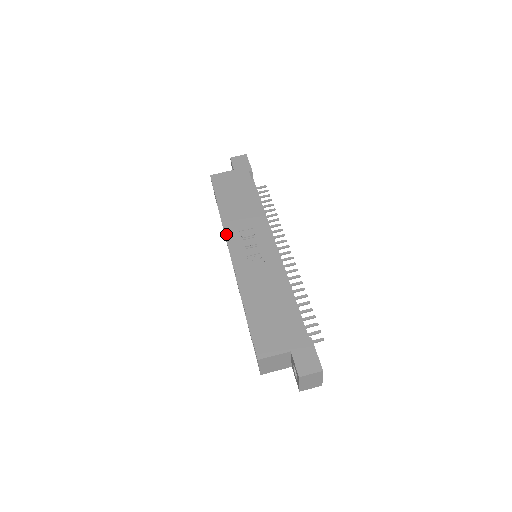
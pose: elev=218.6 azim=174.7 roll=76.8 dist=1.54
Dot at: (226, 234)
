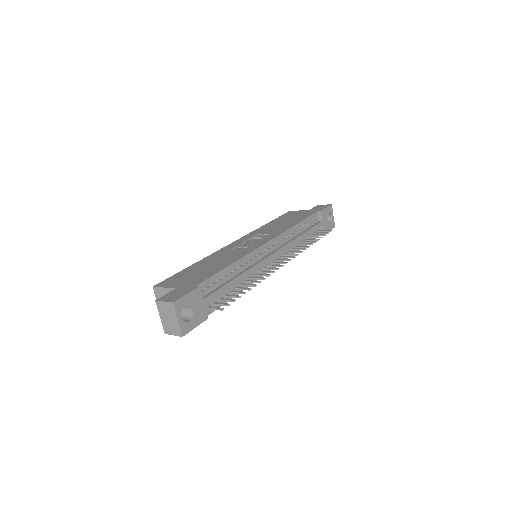
Dot at: (247, 234)
